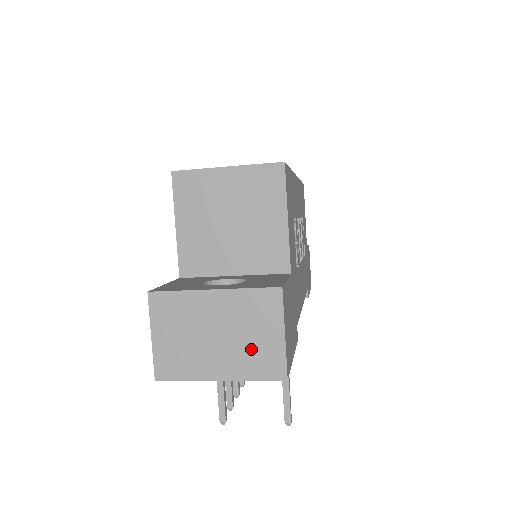
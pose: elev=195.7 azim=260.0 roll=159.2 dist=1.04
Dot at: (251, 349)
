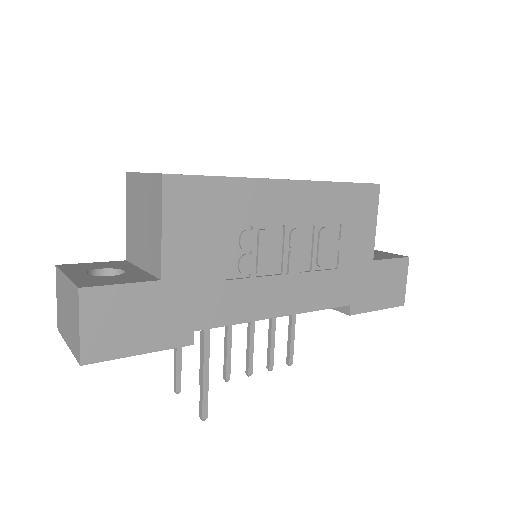
Dot at: (73, 330)
